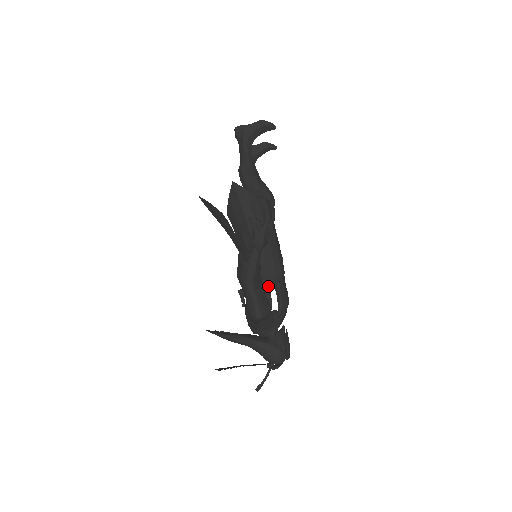
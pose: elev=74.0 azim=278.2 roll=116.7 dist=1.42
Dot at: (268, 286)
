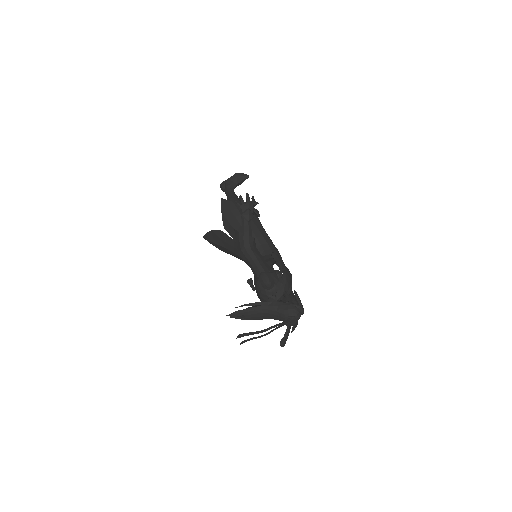
Dot at: (267, 260)
